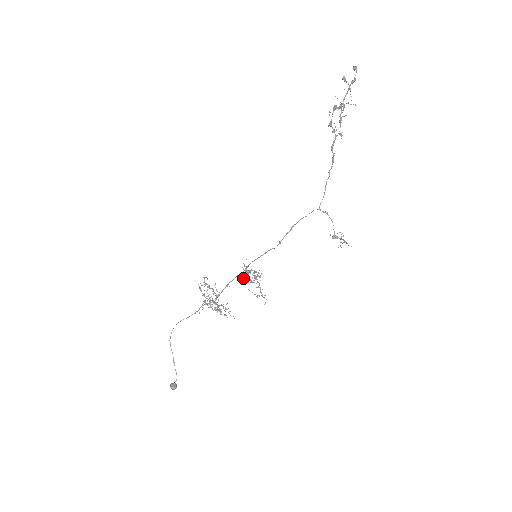
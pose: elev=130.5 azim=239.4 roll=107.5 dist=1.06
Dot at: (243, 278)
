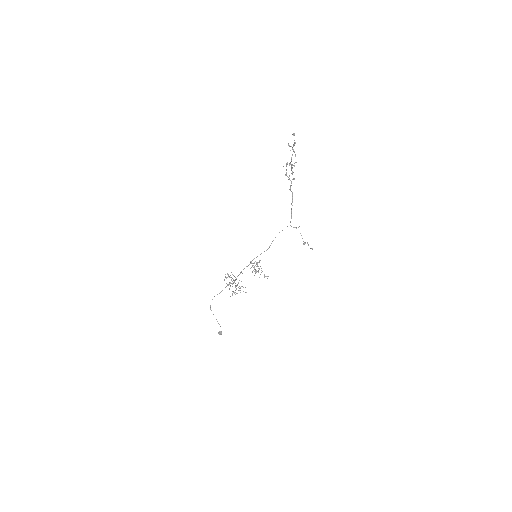
Dot at: (254, 275)
